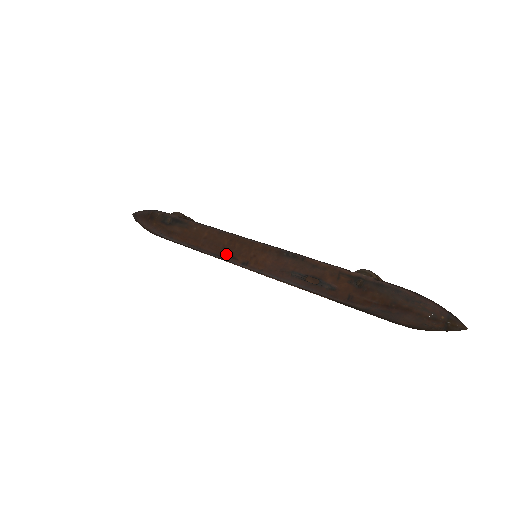
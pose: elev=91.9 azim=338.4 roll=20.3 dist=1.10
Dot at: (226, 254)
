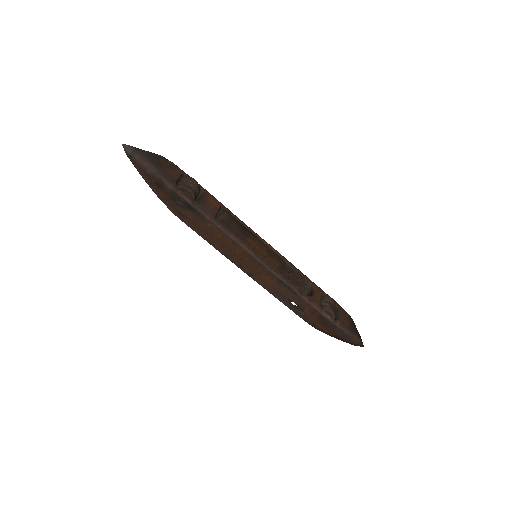
Dot at: (235, 261)
